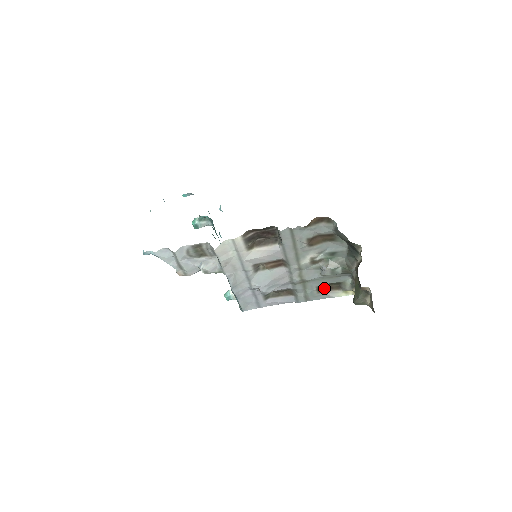
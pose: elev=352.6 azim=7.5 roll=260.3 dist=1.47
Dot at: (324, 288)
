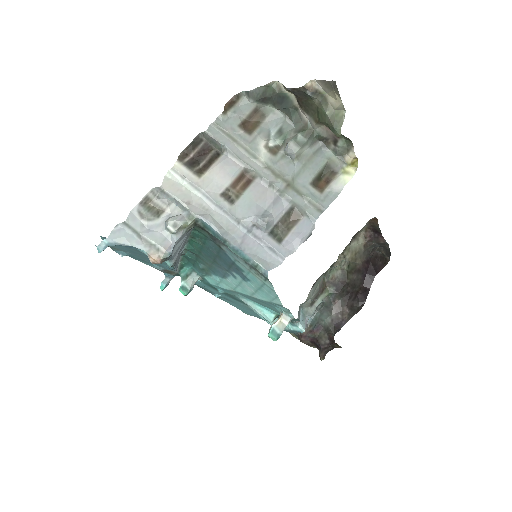
Dot at: (321, 184)
